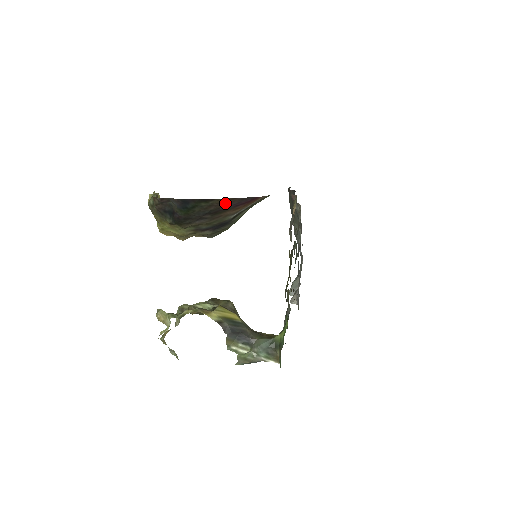
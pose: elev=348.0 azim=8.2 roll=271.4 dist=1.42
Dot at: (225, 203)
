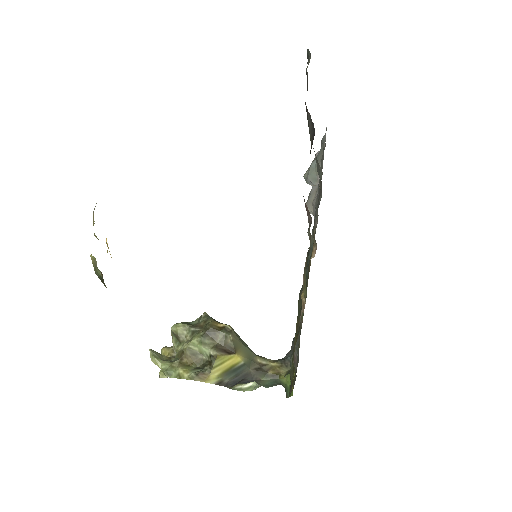
Dot at: occluded
